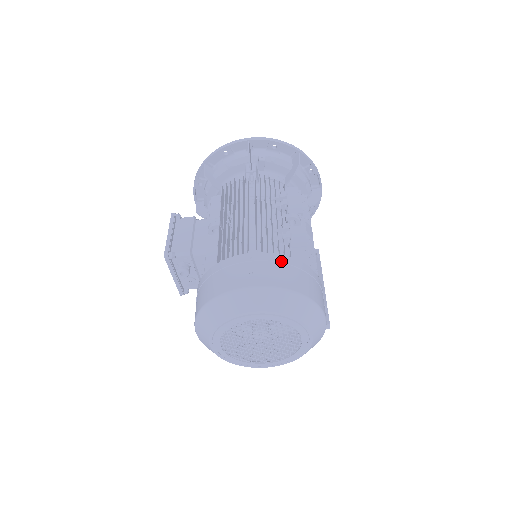
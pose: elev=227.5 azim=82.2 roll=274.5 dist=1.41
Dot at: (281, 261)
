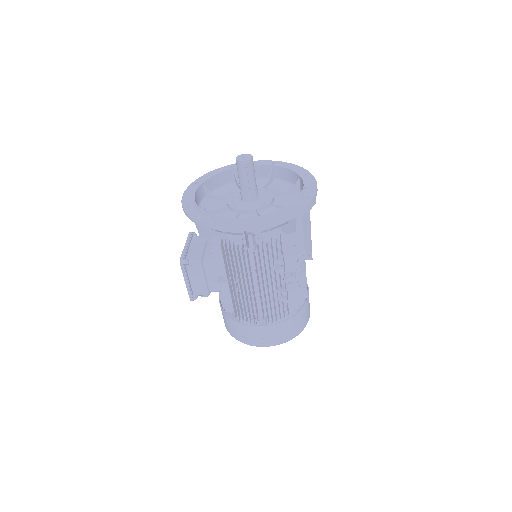
Dot at: (282, 327)
